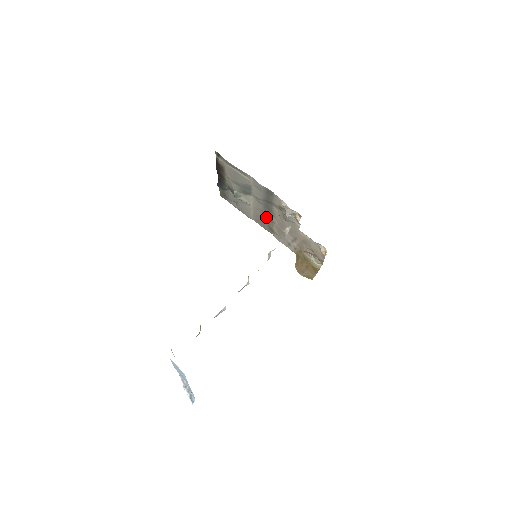
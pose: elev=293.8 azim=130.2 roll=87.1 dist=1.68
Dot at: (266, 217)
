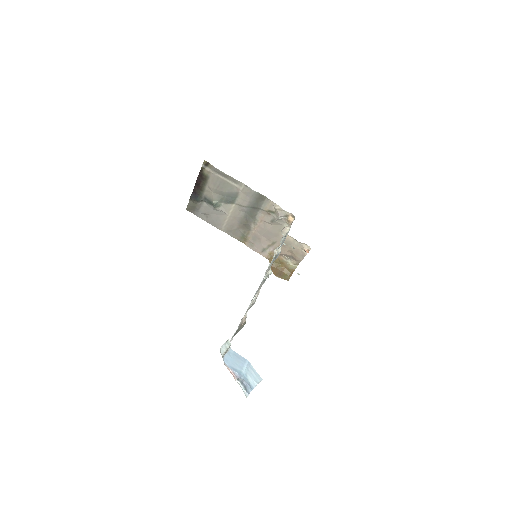
Dot at: (243, 225)
